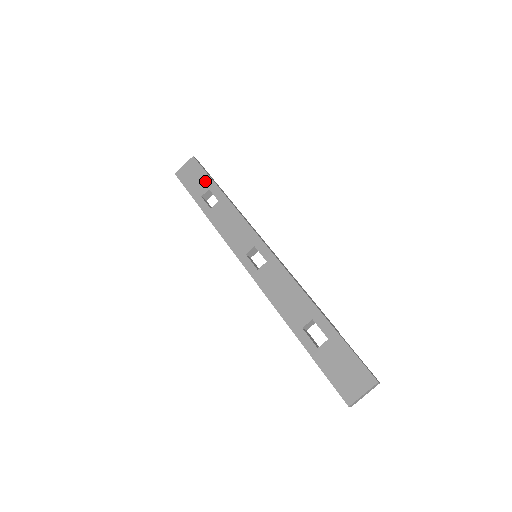
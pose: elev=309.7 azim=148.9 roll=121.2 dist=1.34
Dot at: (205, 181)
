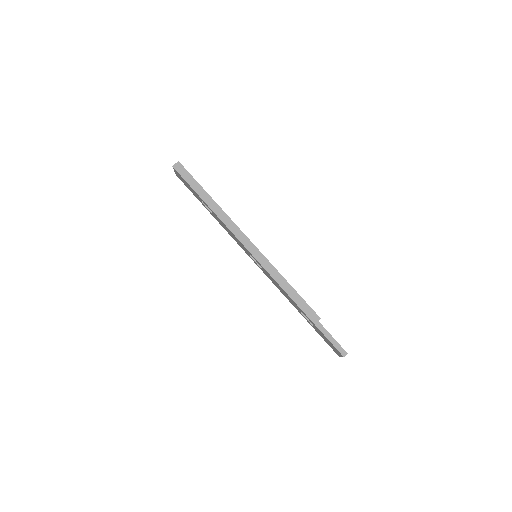
Dot at: (194, 192)
